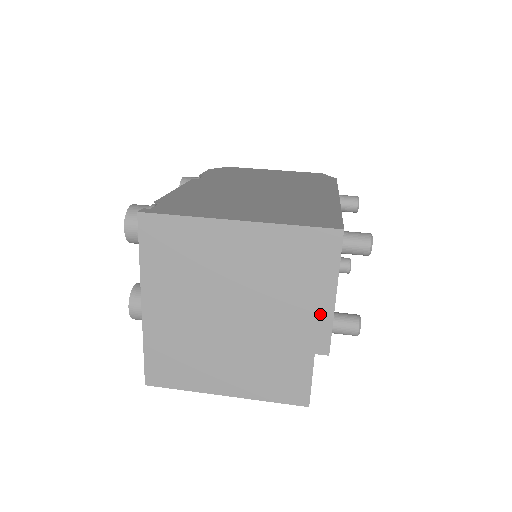
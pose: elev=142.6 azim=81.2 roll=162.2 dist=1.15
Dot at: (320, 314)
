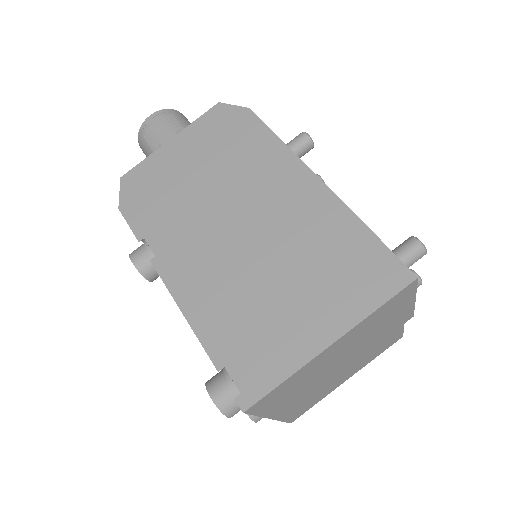
Dot at: (405, 313)
